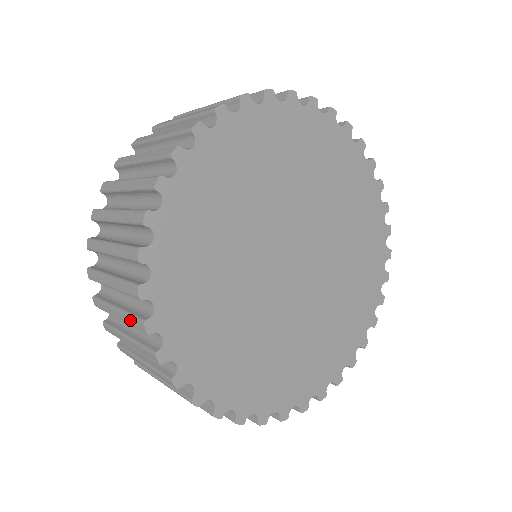
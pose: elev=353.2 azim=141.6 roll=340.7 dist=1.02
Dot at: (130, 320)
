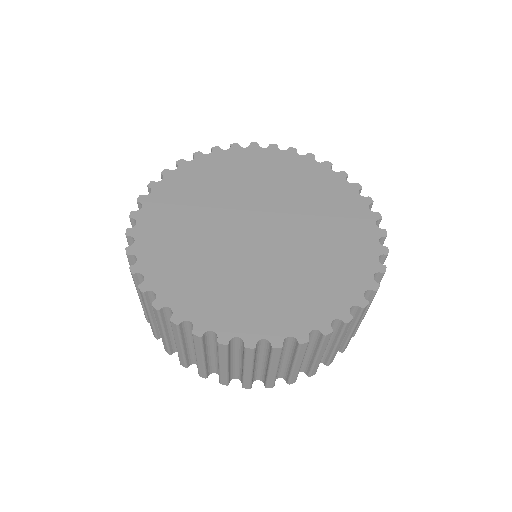
Dot at: (197, 347)
